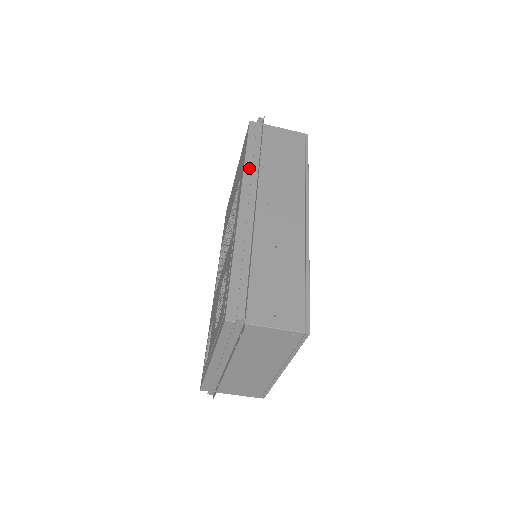
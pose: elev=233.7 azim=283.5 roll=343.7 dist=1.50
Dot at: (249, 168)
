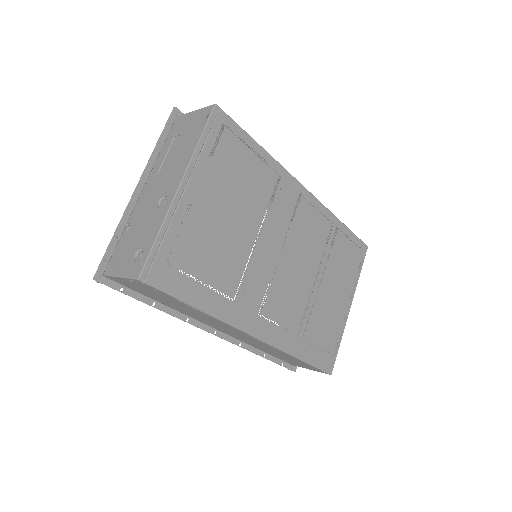
Dot at: occluded
